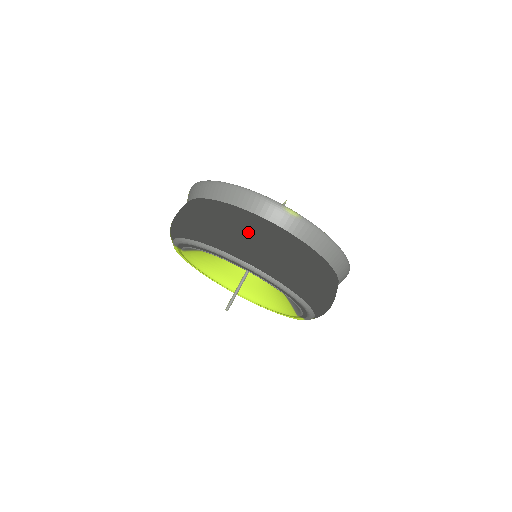
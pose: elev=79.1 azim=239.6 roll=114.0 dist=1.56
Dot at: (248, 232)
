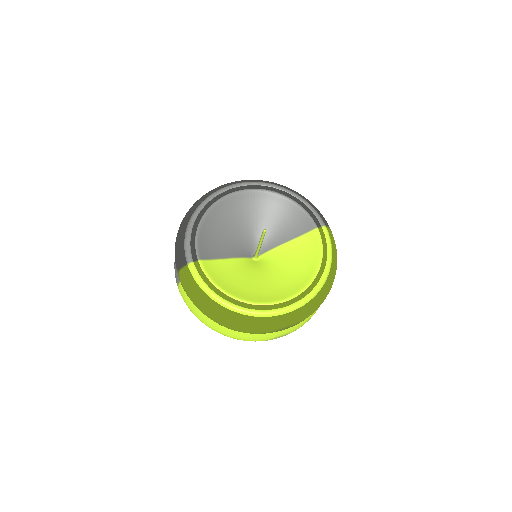
Dot at: occluded
